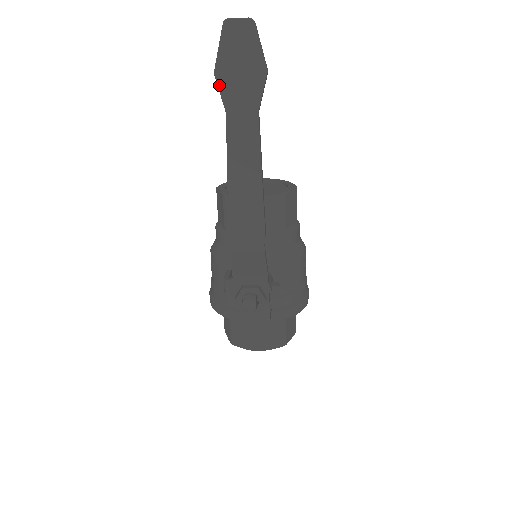
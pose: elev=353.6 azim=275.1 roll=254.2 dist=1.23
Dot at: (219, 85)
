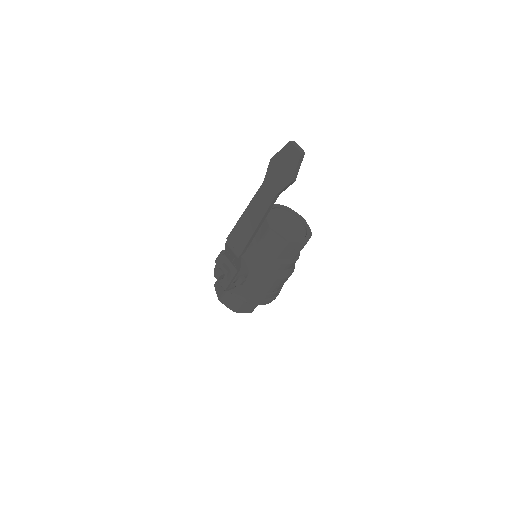
Dot at: (269, 167)
